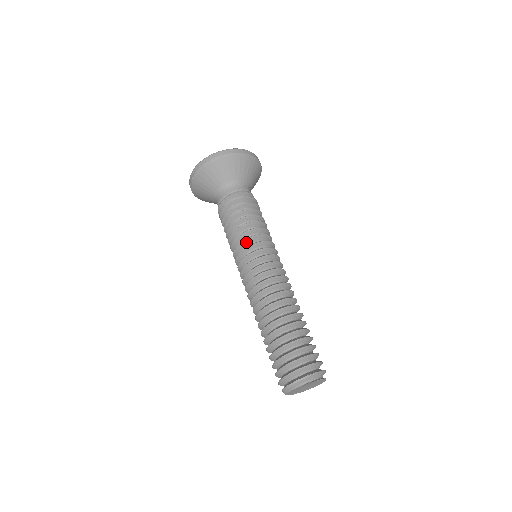
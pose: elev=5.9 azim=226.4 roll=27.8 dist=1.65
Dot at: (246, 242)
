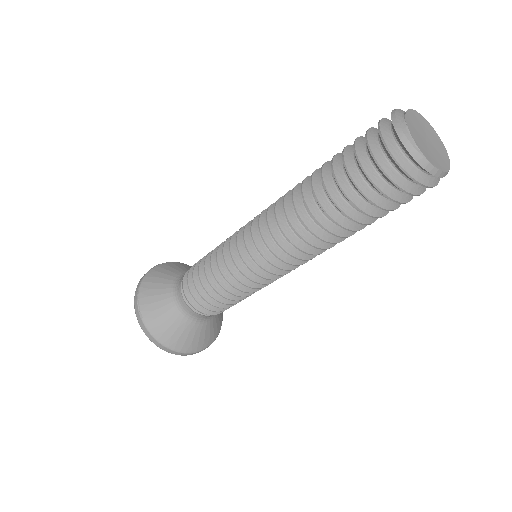
Dot at: occluded
